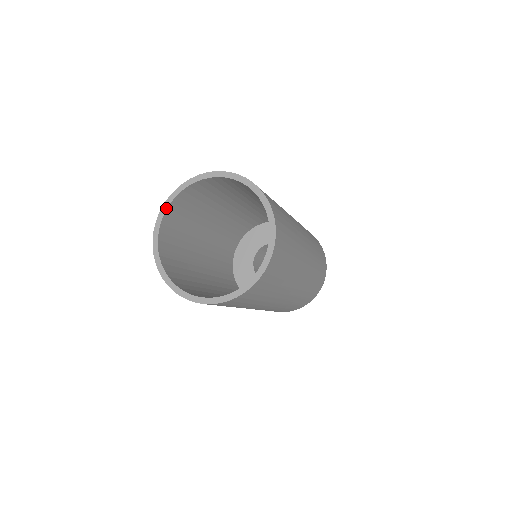
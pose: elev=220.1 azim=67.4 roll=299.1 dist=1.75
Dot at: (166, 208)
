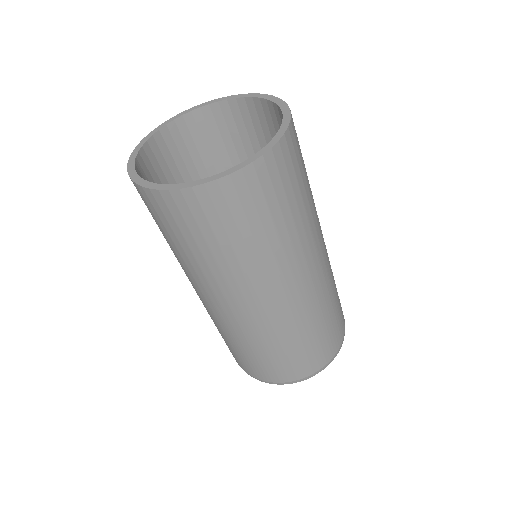
Dot at: (158, 129)
